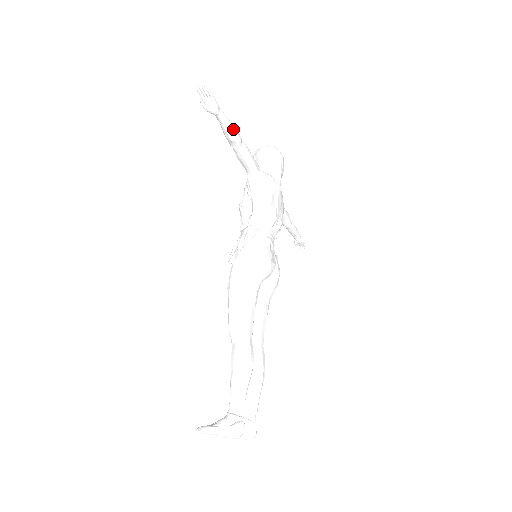
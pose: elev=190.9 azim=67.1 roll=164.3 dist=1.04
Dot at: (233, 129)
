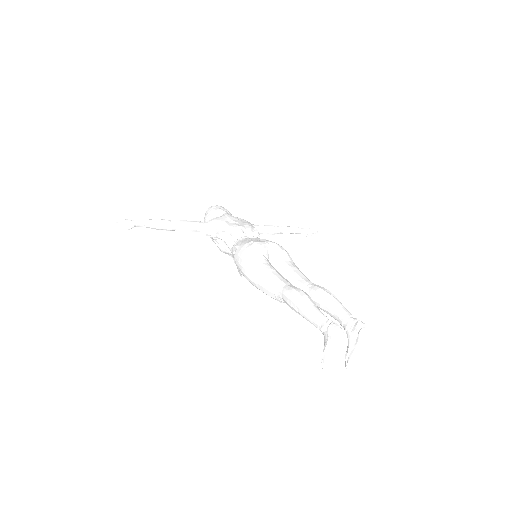
Dot at: (154, 221)
